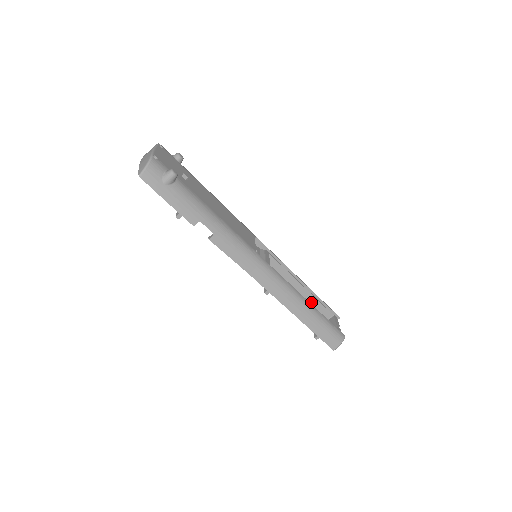
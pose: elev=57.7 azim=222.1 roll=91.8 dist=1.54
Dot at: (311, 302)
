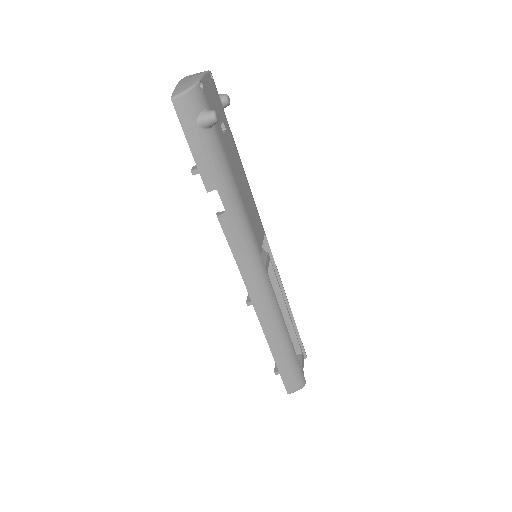
Dot at: occluded
